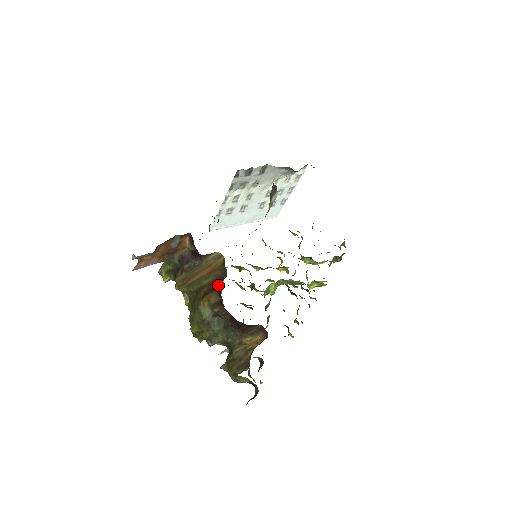
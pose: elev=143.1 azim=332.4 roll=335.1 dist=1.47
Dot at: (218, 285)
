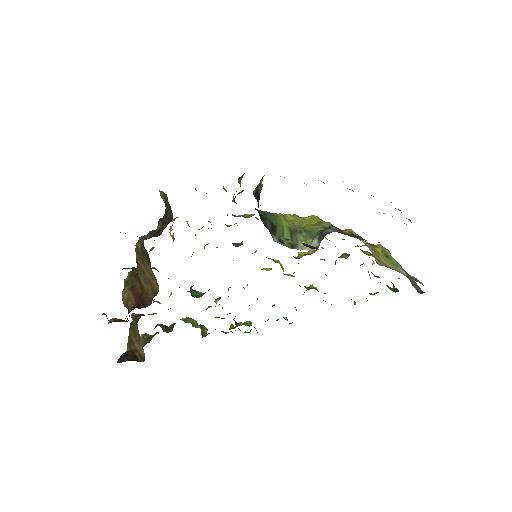
Dot at: (139, 302)
